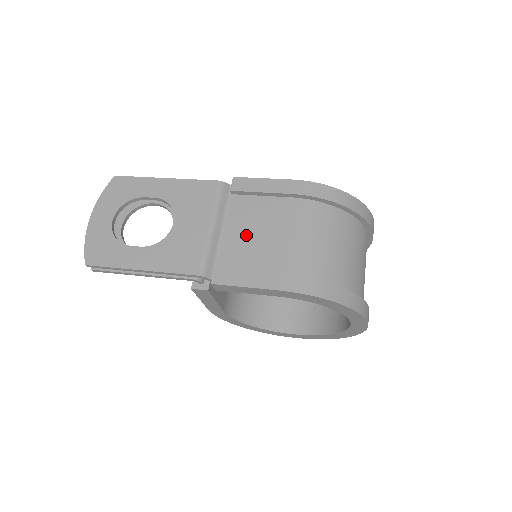
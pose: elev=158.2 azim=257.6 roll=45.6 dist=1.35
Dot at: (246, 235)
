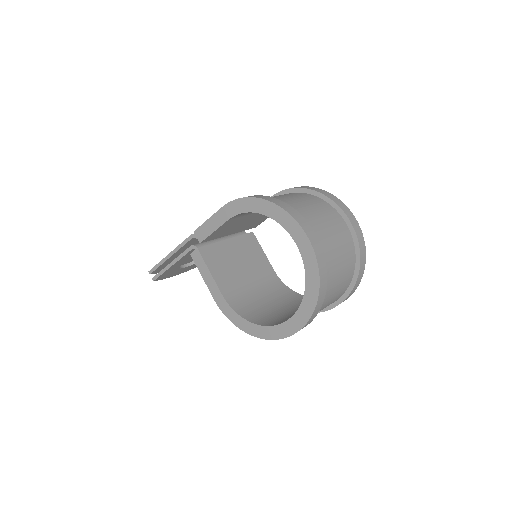
Dot at: occluded
